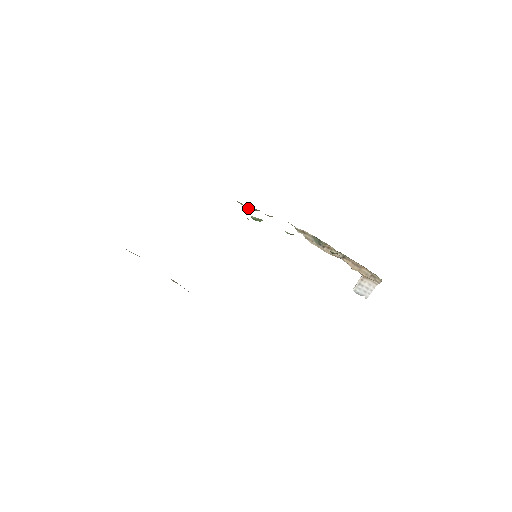
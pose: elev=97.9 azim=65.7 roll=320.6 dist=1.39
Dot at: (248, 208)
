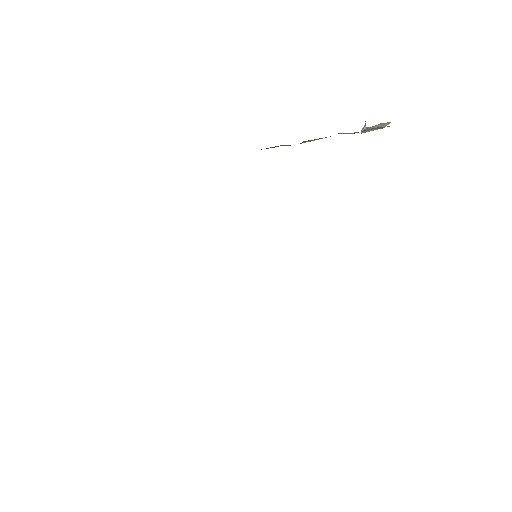
Dot at: occluded
